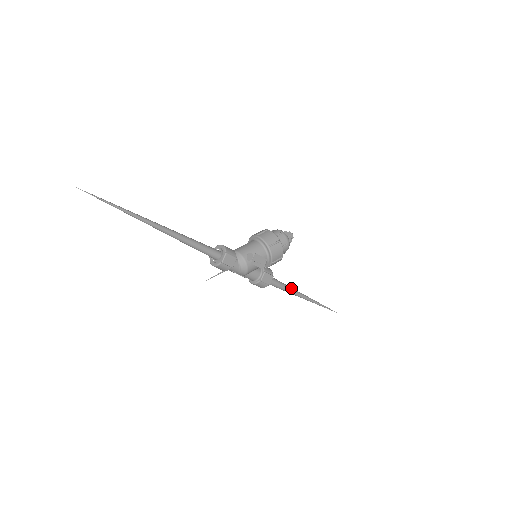
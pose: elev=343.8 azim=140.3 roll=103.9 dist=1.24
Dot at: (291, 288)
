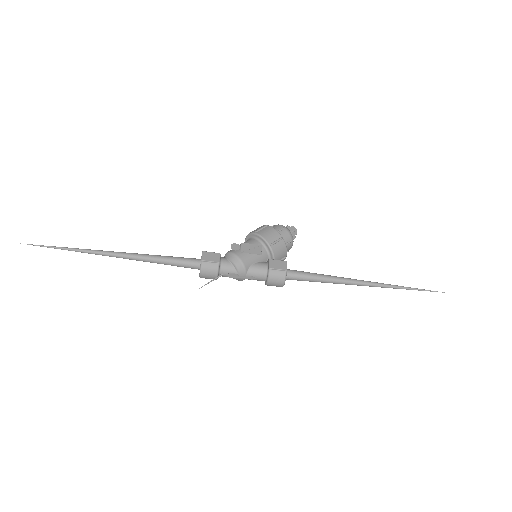
Dot at: (332, 276)
